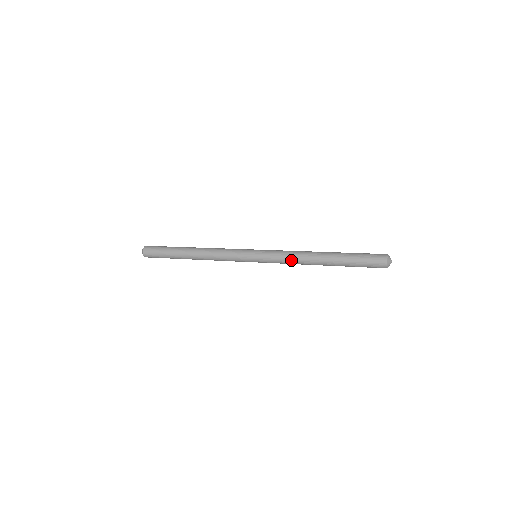
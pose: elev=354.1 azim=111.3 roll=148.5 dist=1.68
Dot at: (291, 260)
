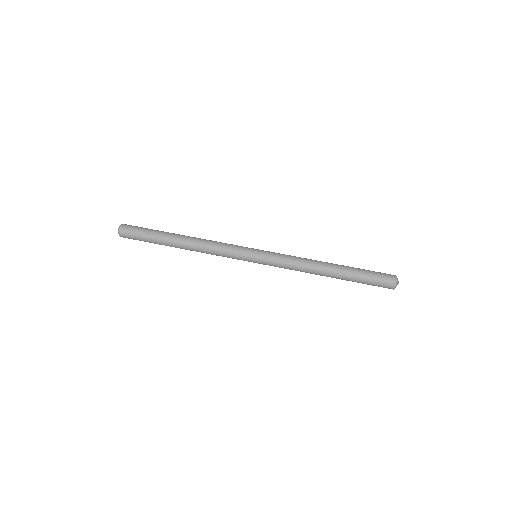
Dot at: (296, 268)
